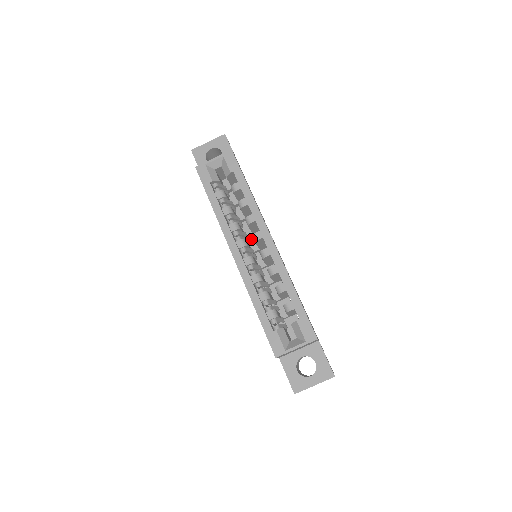
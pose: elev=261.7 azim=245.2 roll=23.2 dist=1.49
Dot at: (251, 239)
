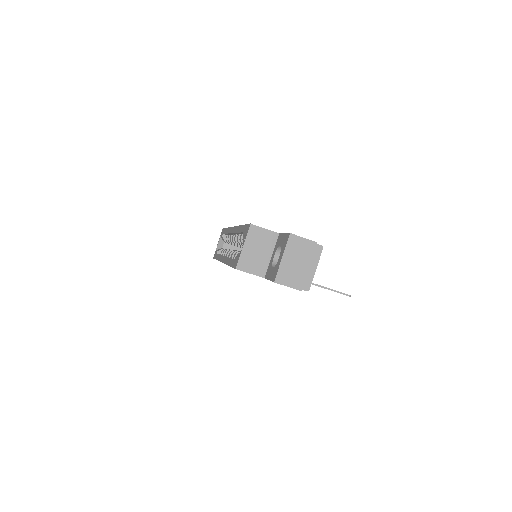
Dot at: occluded
